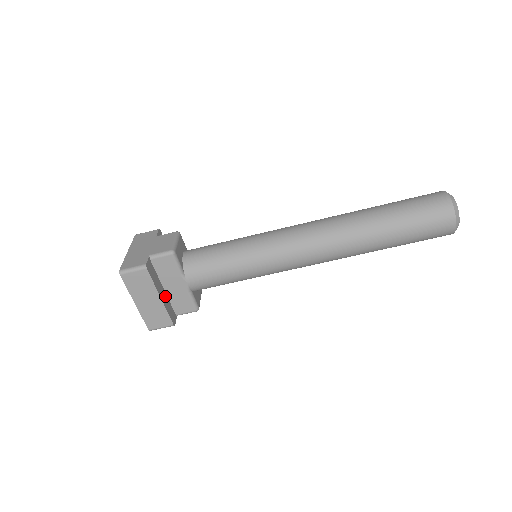
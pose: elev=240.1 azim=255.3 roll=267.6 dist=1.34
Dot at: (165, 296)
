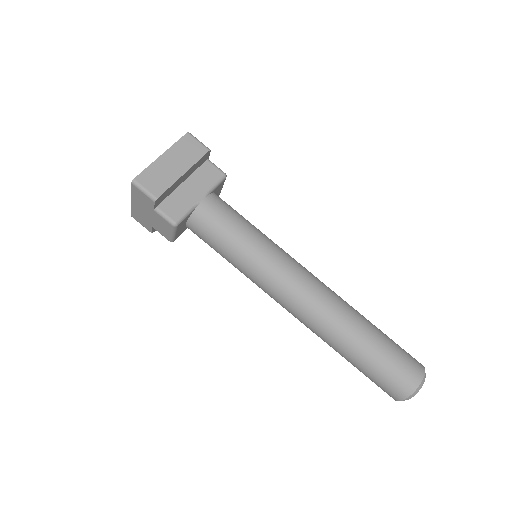
Dot at: (178, 185)
